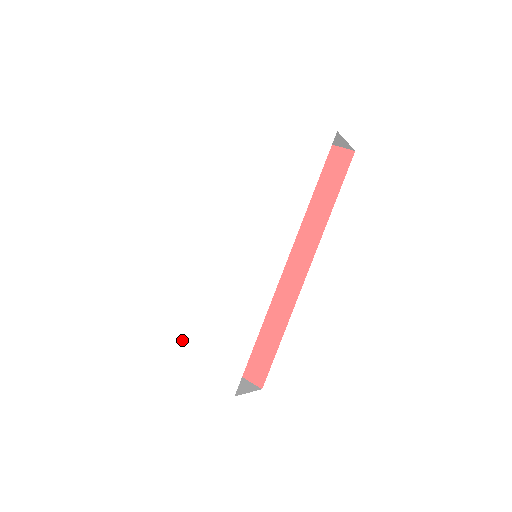
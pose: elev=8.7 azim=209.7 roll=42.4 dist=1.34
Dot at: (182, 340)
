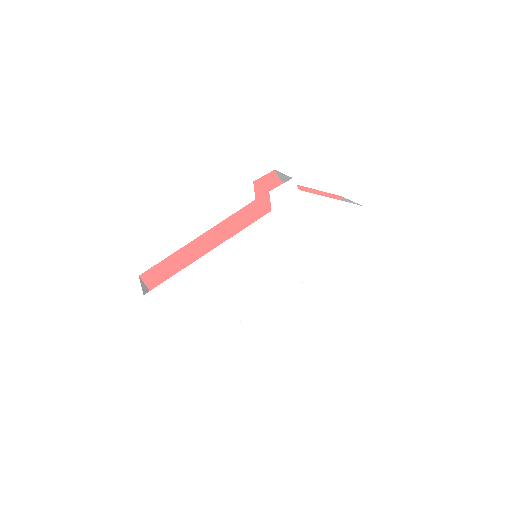
Dot at: (167, 294)
